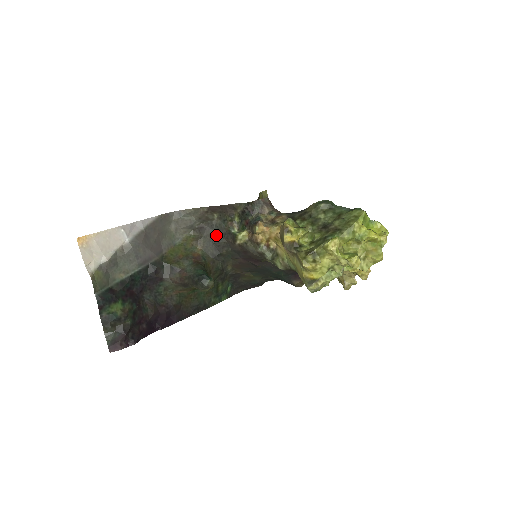
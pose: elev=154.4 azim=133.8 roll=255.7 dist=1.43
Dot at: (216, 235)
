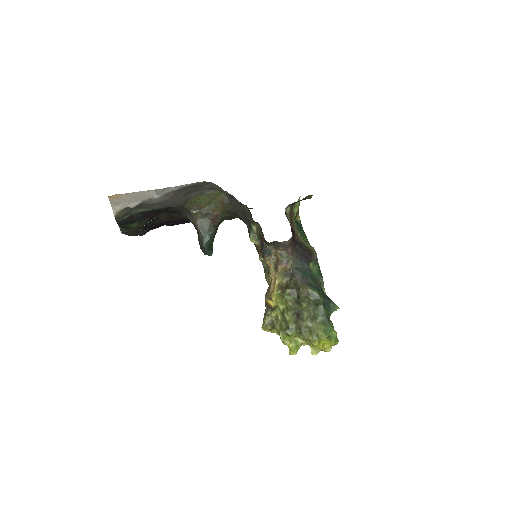
Dot at: (240, 211)
